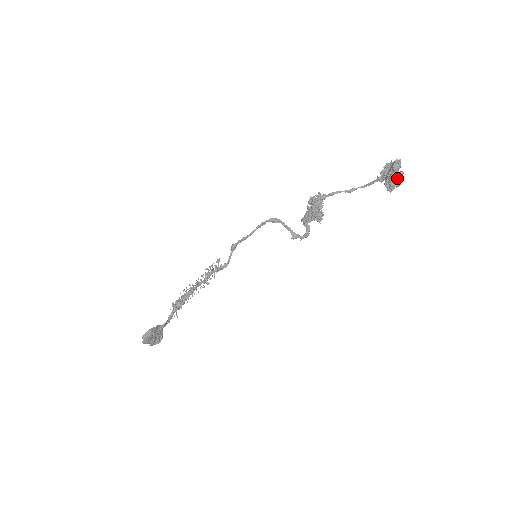
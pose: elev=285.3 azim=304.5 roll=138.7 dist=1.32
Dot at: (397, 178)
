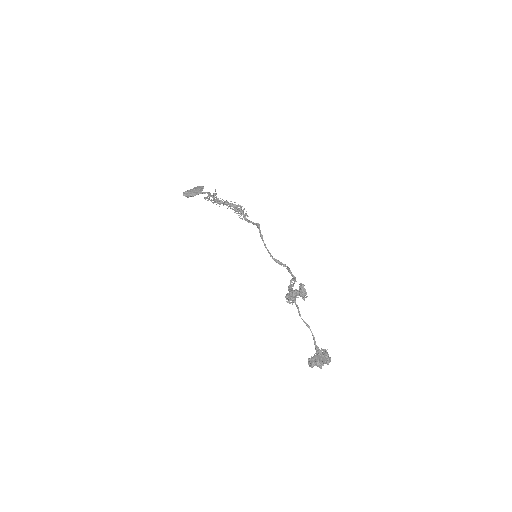
Dot at: (316, 365)
